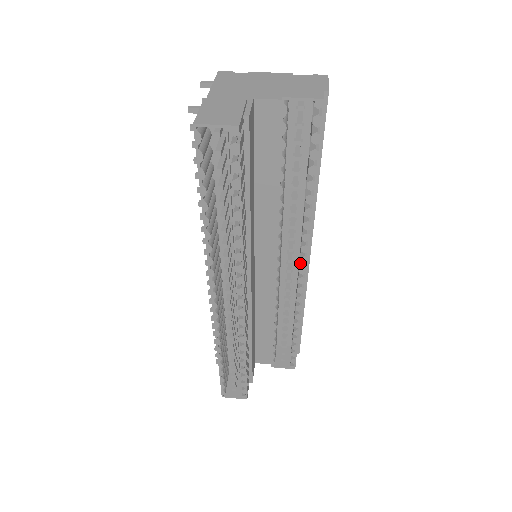
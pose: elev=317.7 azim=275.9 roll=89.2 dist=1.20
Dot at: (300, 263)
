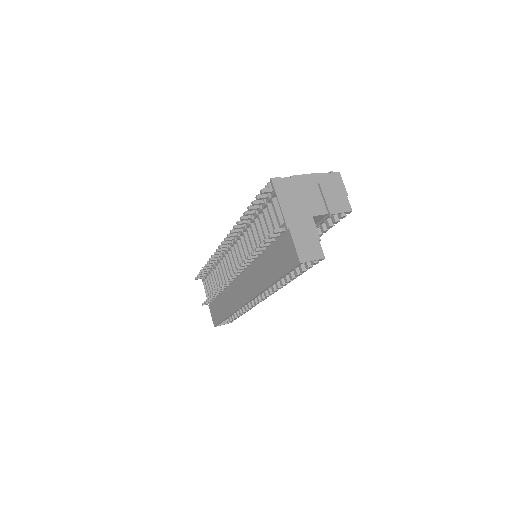
Dot at: occluded
